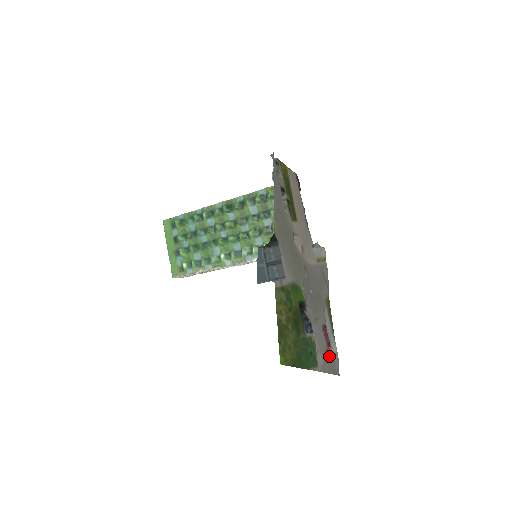
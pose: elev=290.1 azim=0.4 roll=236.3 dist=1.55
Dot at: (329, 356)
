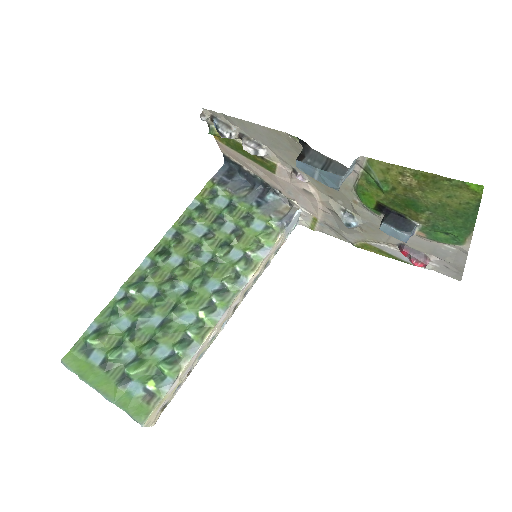
Dot at: (440, 259)
